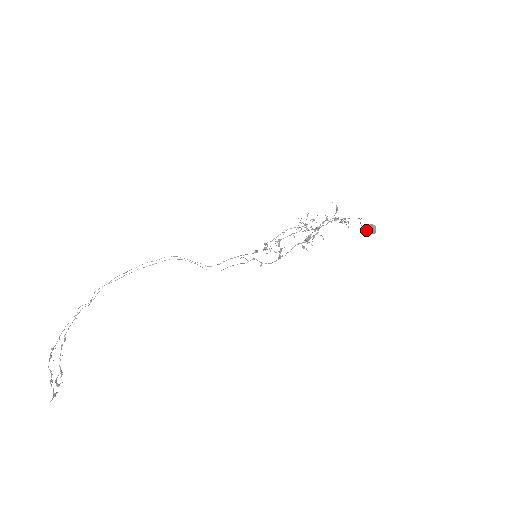
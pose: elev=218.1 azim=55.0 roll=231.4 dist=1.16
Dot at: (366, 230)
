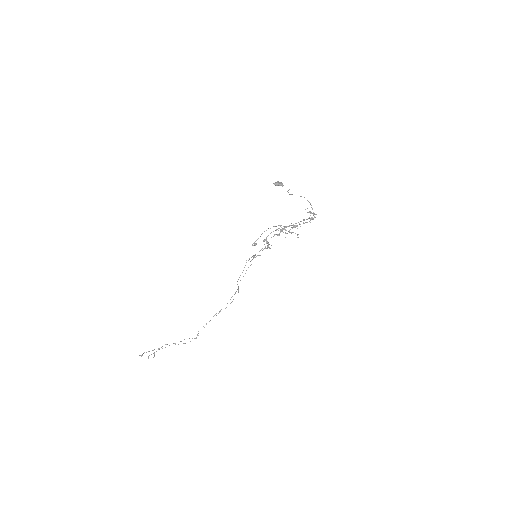
Dot at: (288, 192)
